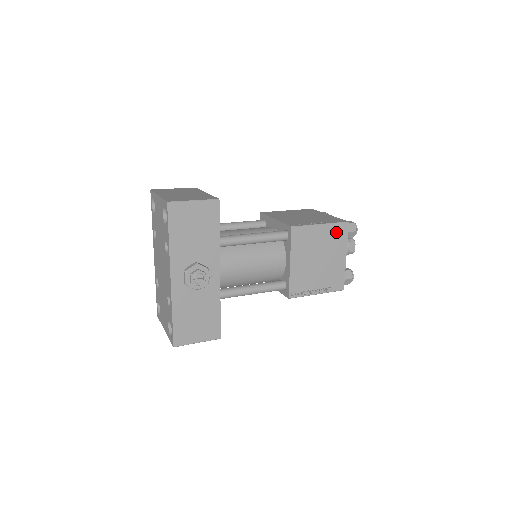
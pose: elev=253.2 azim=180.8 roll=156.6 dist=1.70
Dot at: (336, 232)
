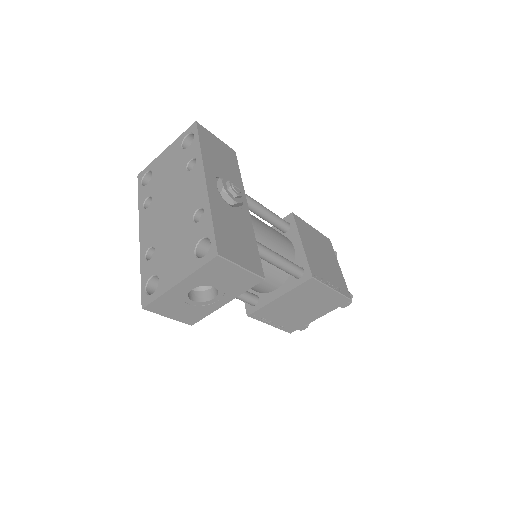
Dot at: (324, 241)
